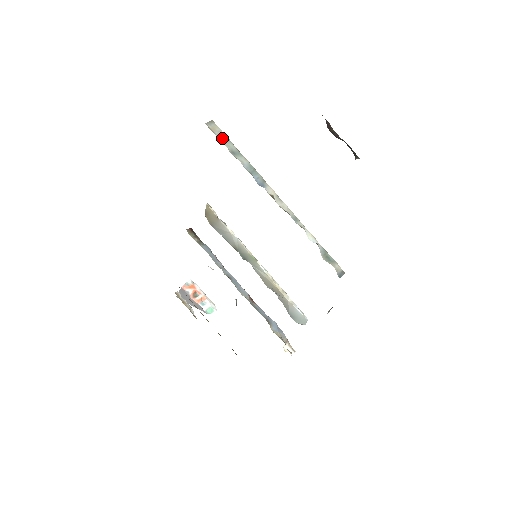
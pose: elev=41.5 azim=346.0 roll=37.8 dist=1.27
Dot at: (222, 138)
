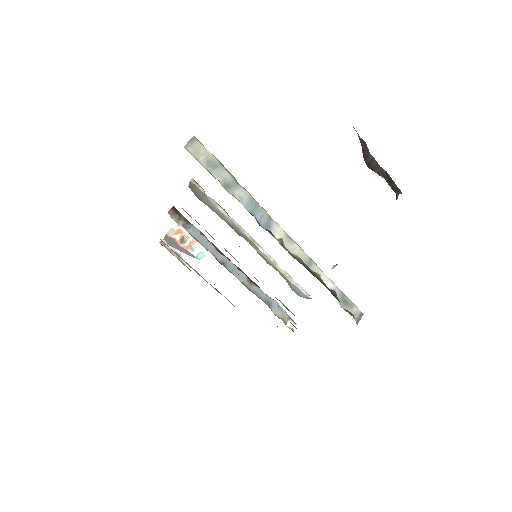
Dot at: (210, 165)
